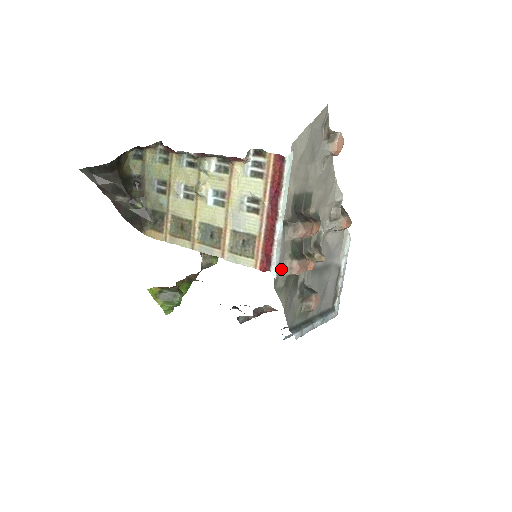
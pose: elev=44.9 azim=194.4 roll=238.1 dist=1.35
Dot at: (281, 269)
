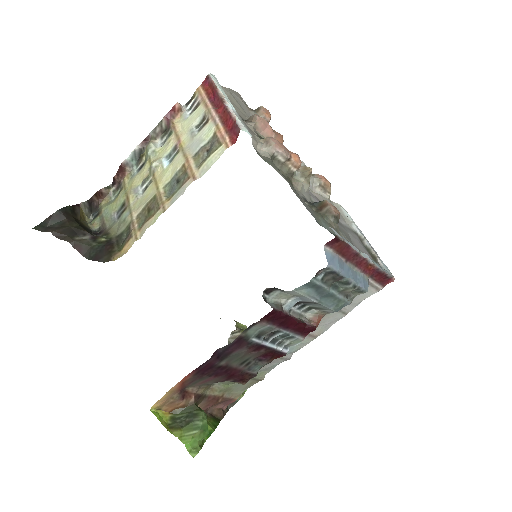
Dot at: (258, 147)
